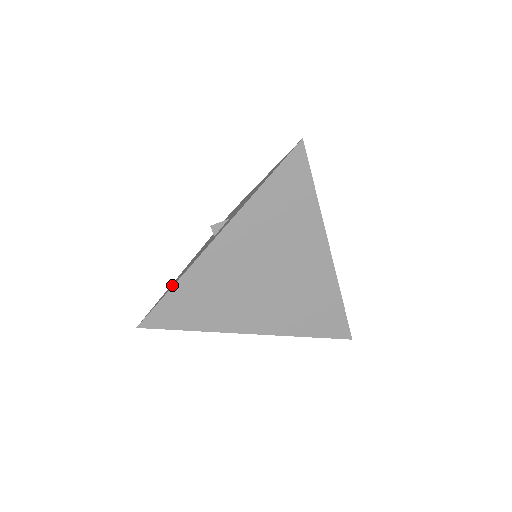
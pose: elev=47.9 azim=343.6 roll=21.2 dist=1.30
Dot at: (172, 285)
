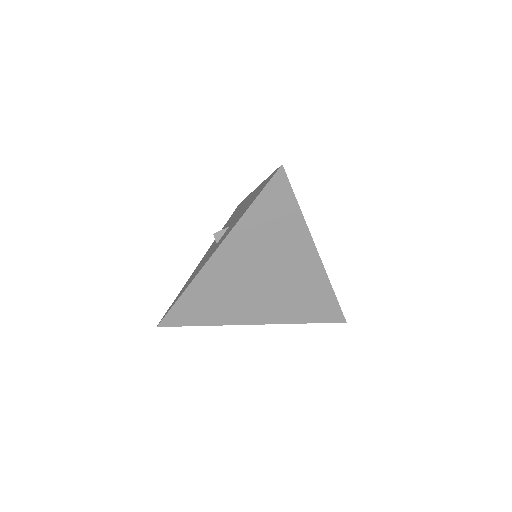
Dot at: (183, 290)
